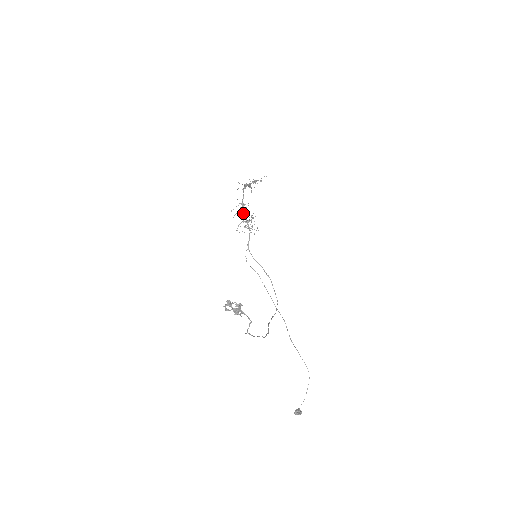
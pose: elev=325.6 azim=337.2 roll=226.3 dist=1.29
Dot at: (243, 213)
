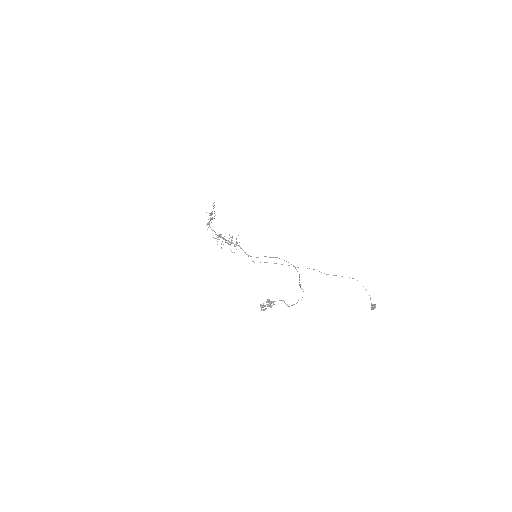
Dot at: occluded
